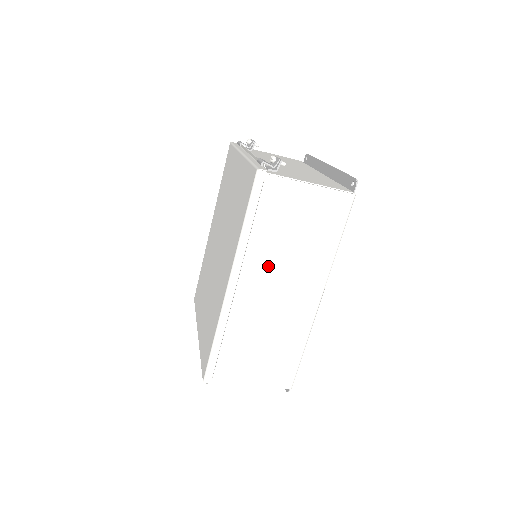
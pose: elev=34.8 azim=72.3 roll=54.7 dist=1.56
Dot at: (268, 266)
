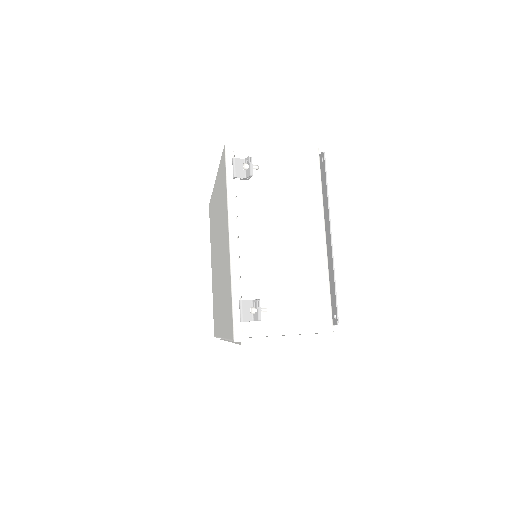
Dot at: occluded
